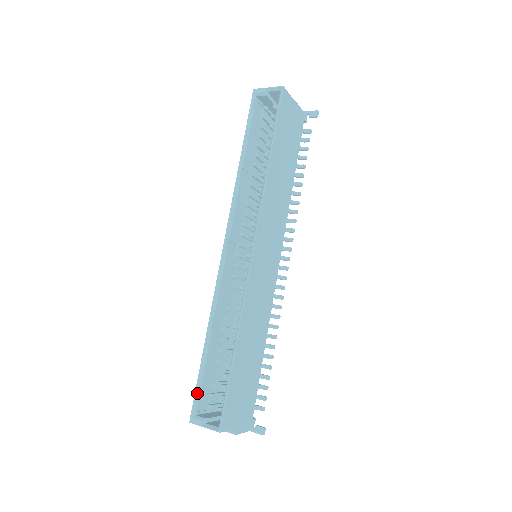
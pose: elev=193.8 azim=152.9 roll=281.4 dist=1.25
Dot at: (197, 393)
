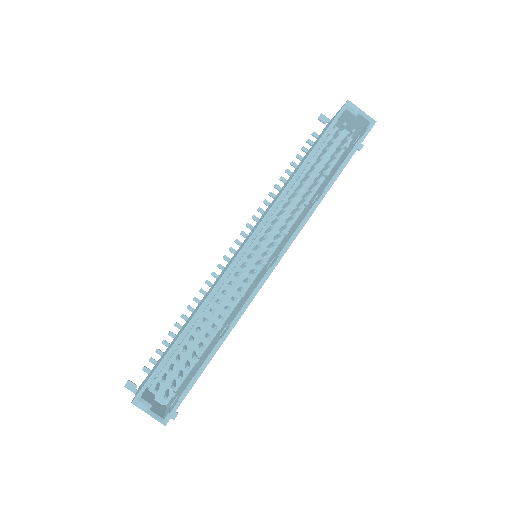
Dot at: (153, 377)
